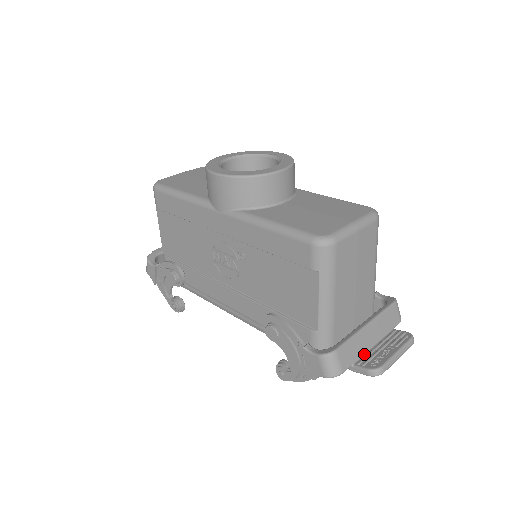
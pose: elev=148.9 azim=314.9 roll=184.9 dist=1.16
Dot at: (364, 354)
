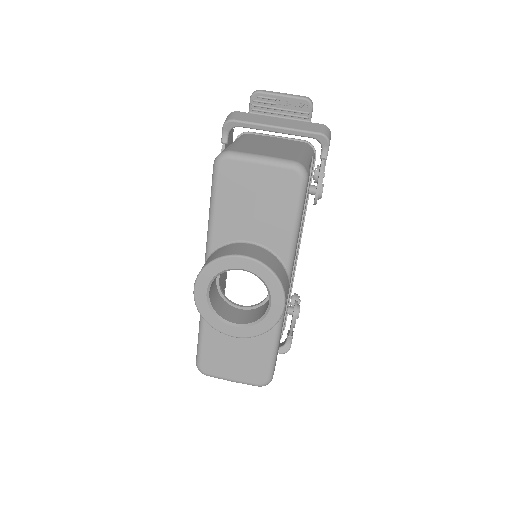
Dot at: occluded
